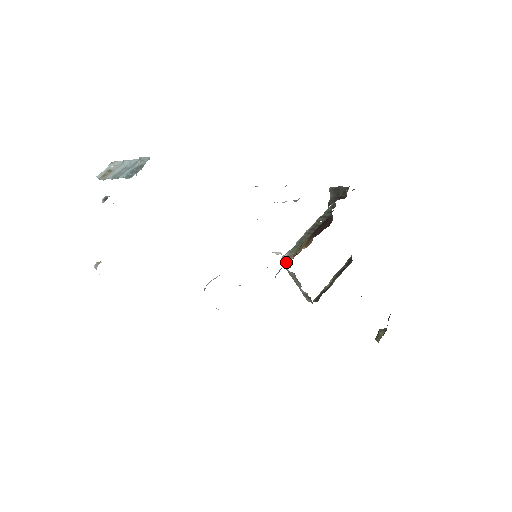
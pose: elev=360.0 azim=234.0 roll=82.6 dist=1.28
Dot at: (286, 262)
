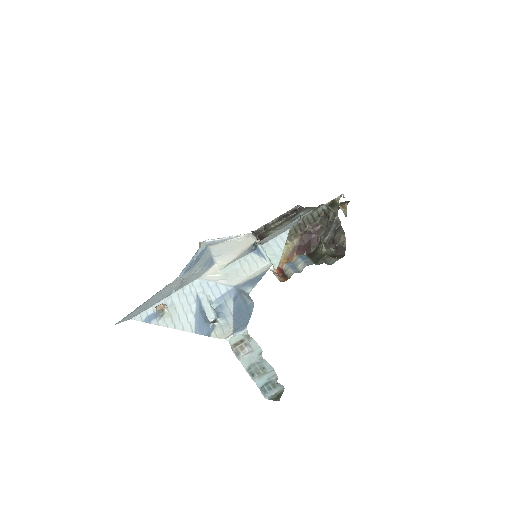
Dot at: occluded
